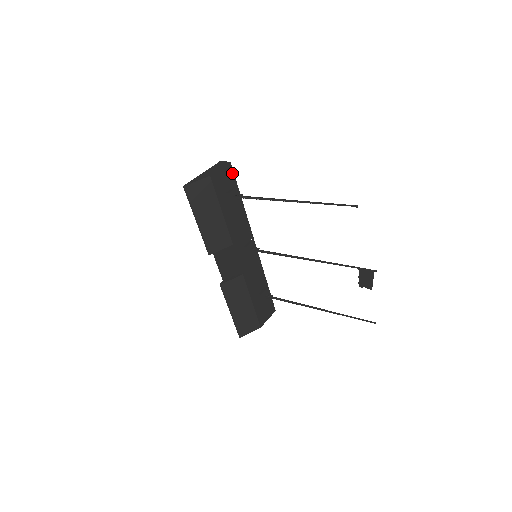
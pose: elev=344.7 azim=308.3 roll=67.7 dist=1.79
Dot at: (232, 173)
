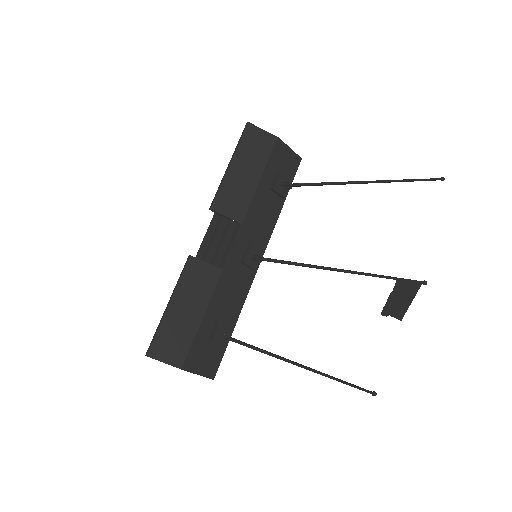
Dot at: (295, 169)
